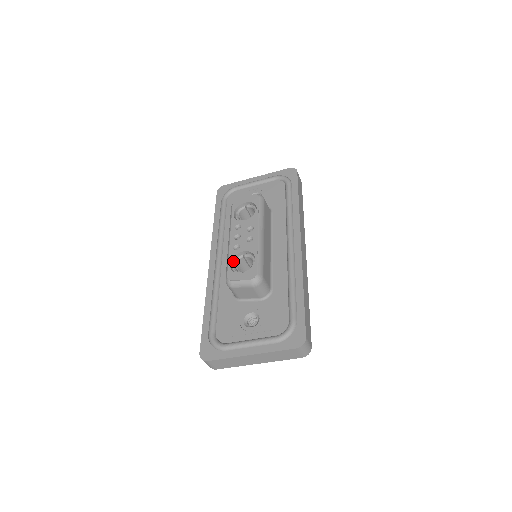
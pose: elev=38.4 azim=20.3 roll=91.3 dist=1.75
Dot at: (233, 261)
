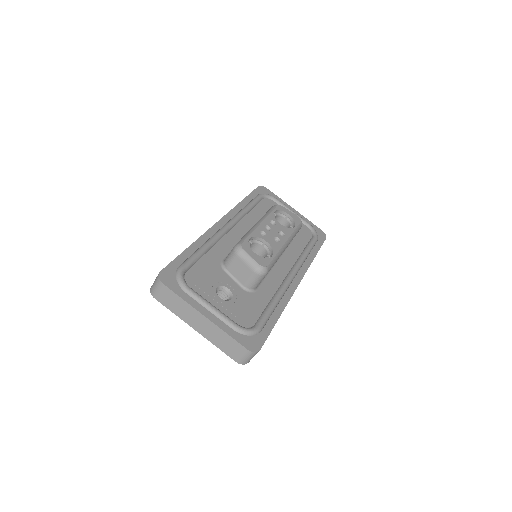
Dot at: (253, 239)
